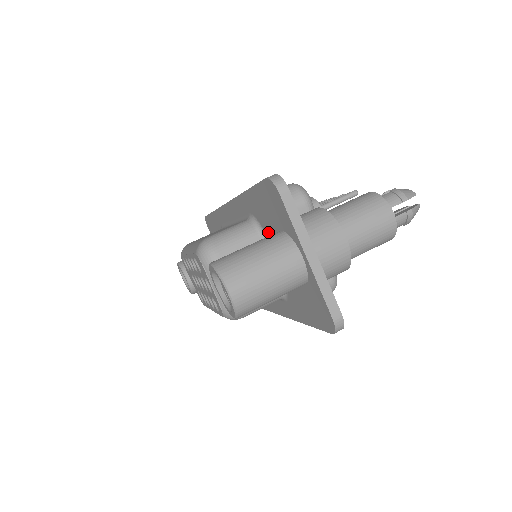
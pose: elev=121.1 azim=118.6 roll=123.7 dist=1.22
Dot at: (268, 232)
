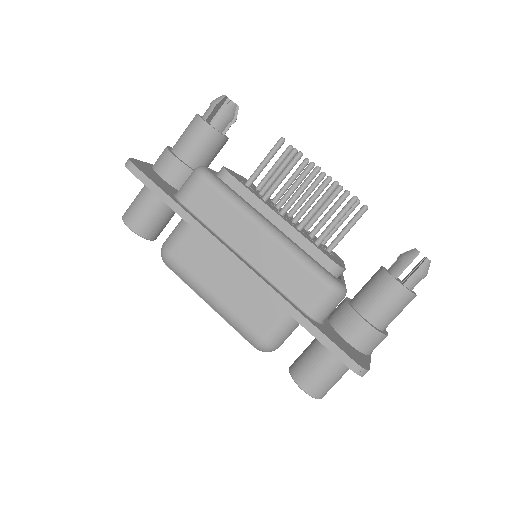
Dot at: occluded
